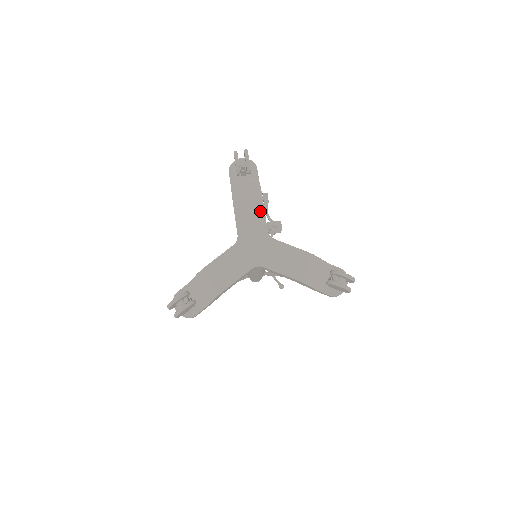
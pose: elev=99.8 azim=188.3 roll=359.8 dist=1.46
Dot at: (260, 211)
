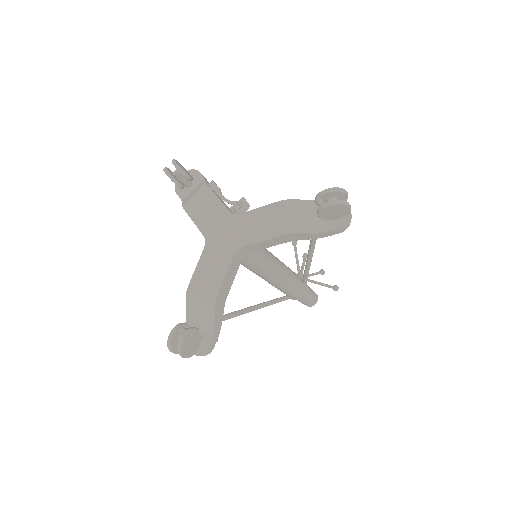
Dot at: (213, 200)
